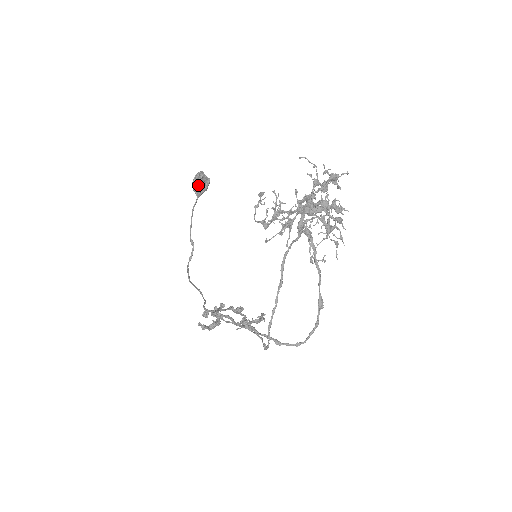
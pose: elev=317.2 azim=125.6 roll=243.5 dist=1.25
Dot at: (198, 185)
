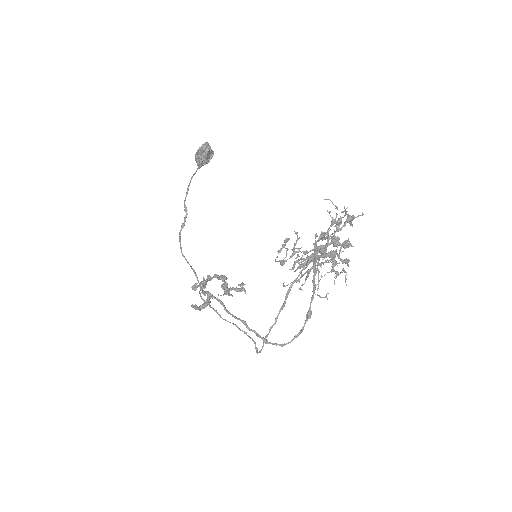
Dot at: (202, 158)
